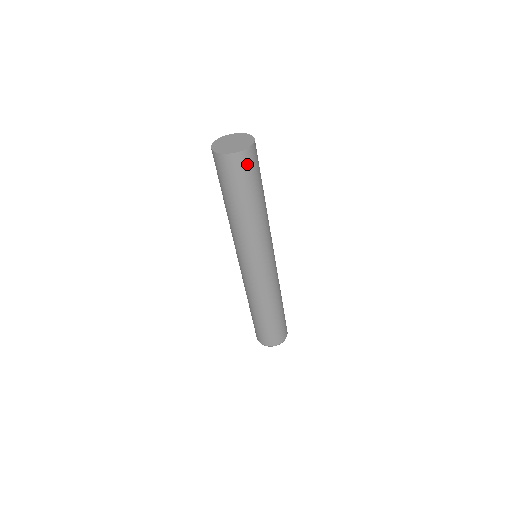
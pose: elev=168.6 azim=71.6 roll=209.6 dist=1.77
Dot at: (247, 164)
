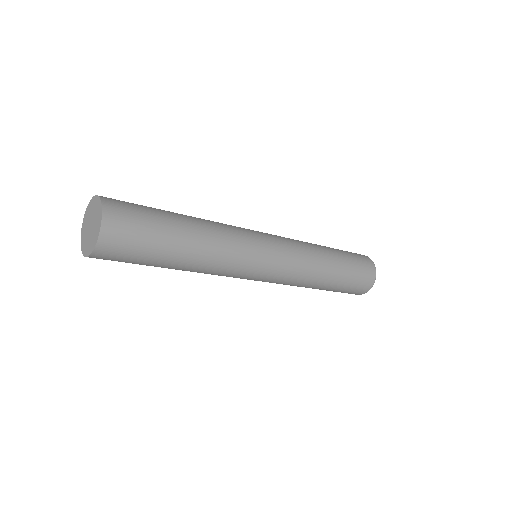
Dot at: (118, 249)
